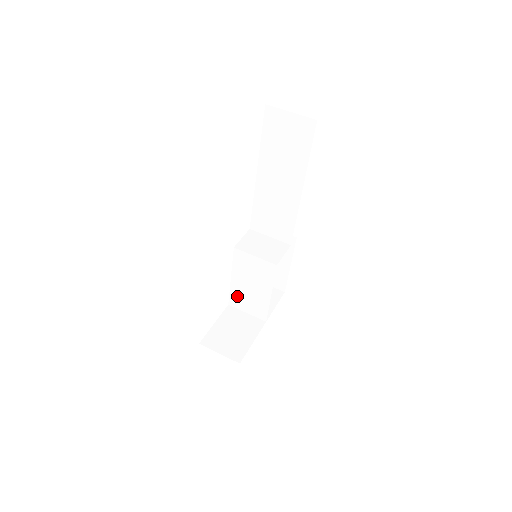
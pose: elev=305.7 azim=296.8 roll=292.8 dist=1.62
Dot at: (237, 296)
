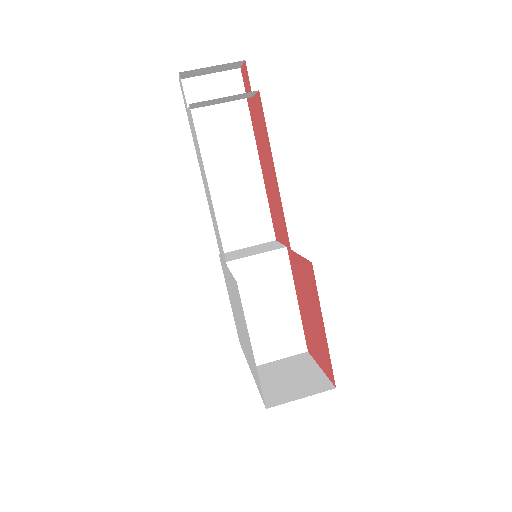
Dot at: (256, 341)
